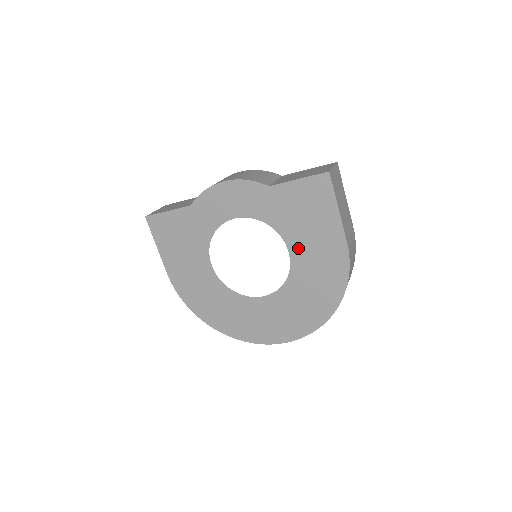
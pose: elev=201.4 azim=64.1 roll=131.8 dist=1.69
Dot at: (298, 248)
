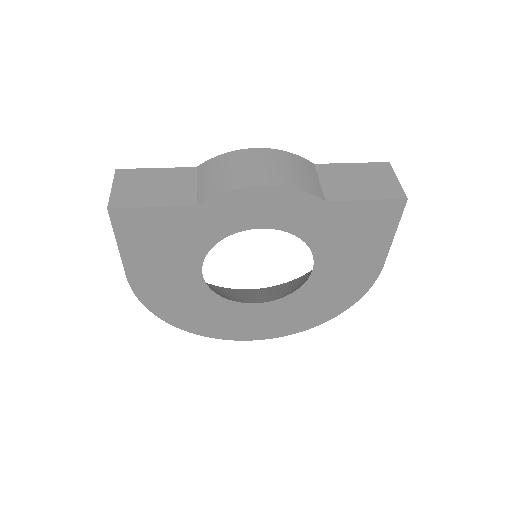
Dot at: (327, 265)
